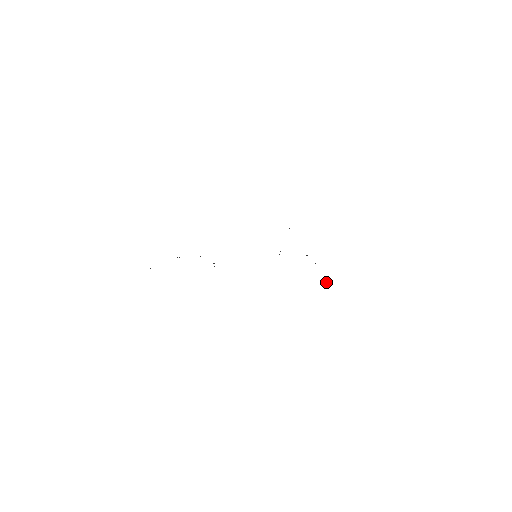
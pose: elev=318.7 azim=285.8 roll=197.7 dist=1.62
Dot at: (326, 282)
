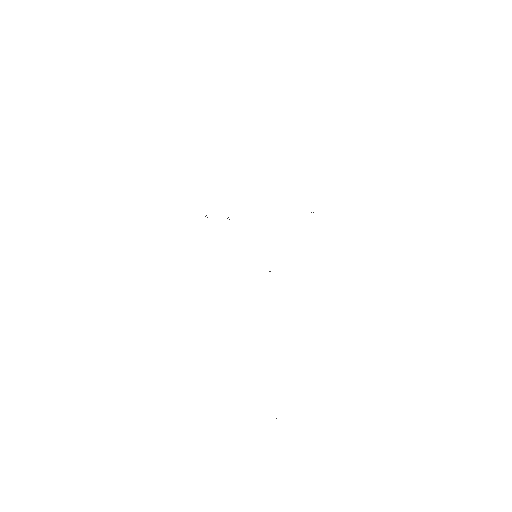
Dot at: occluded
